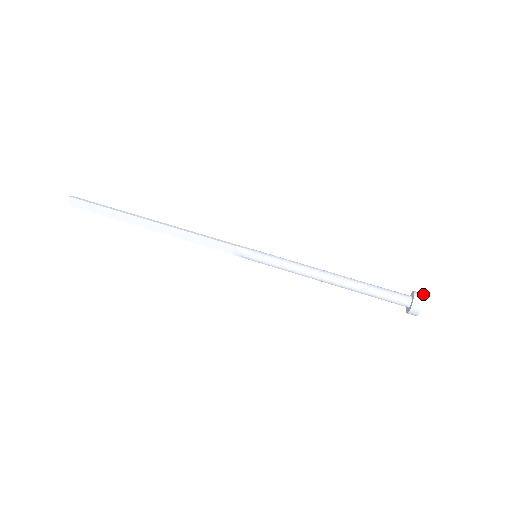
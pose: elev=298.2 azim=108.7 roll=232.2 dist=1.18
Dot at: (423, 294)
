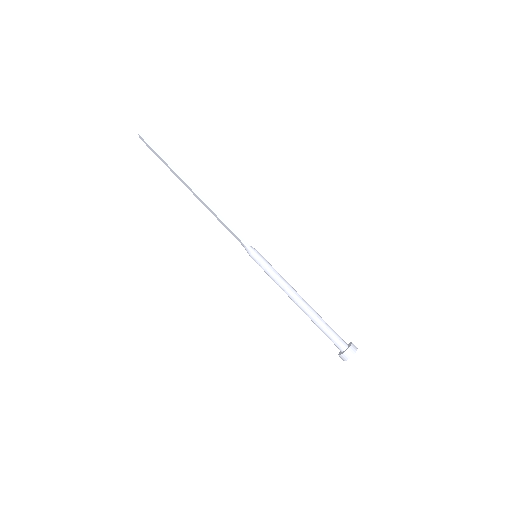
Dot at: (353, 353)
